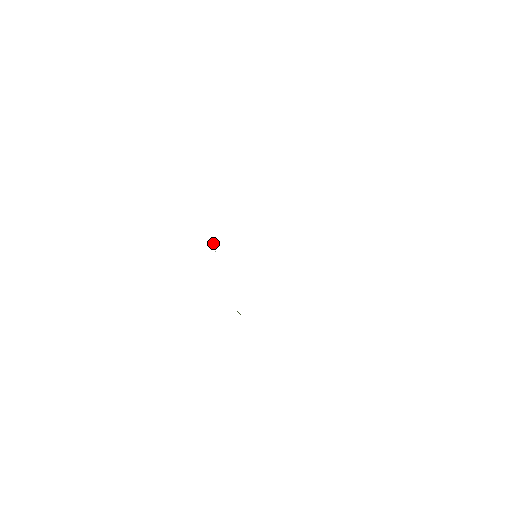
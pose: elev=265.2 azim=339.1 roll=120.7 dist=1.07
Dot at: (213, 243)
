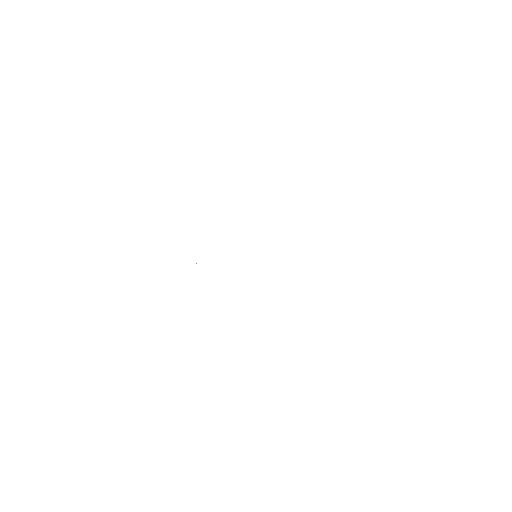
Dot at: occluded
